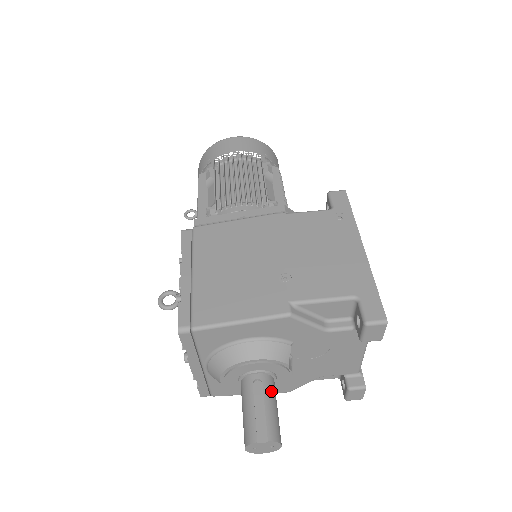
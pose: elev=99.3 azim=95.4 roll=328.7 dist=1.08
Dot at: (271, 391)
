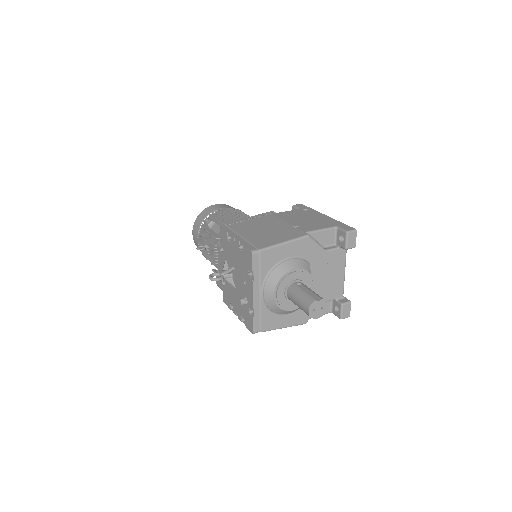
Dot at: occluded
